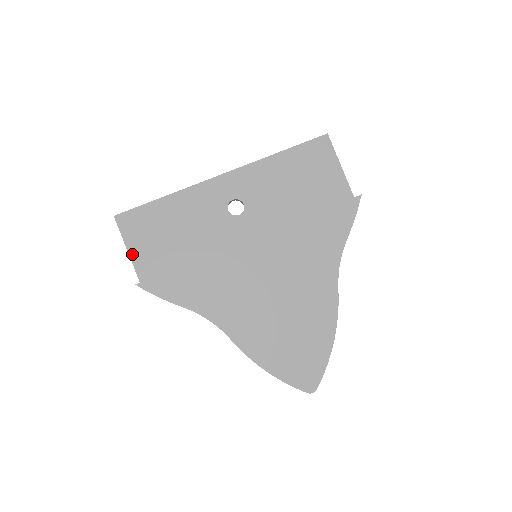
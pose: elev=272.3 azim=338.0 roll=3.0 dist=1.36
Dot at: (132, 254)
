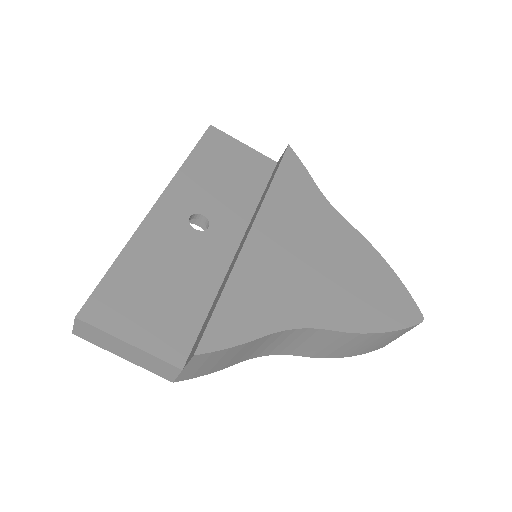
Dot at: (140, 344)
